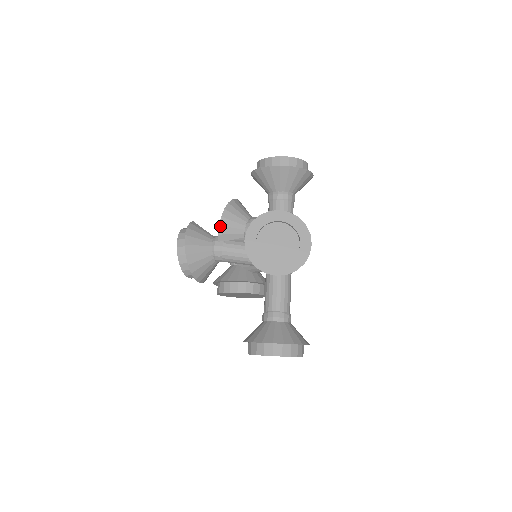
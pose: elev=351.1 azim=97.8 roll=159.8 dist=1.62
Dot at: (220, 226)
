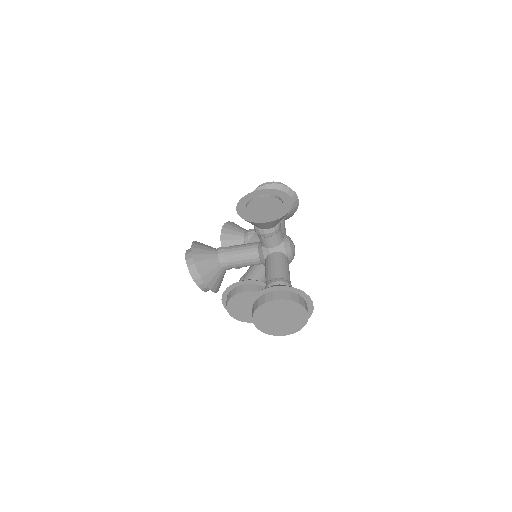
Dot at: (222, 233)
